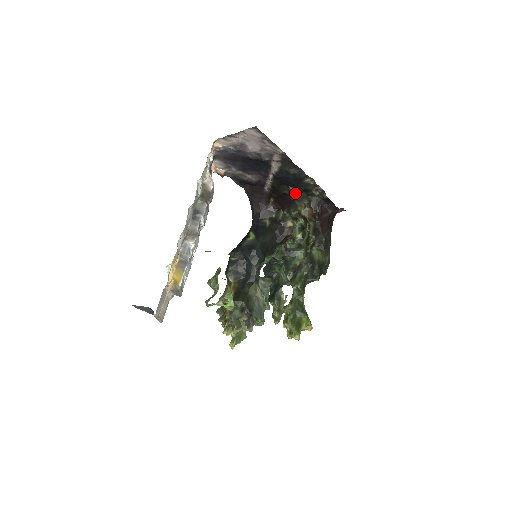
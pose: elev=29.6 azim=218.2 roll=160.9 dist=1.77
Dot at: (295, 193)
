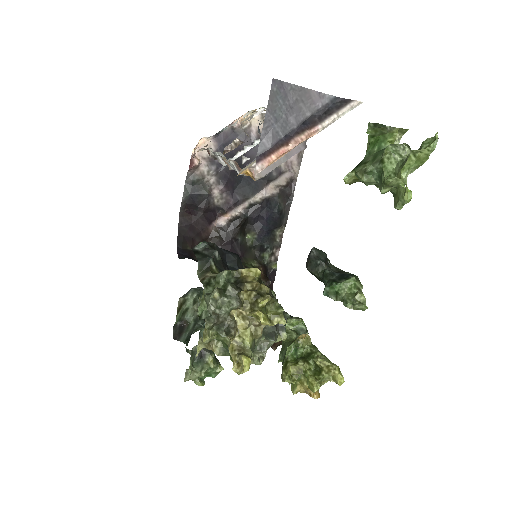
Dot at: (247, 246)
